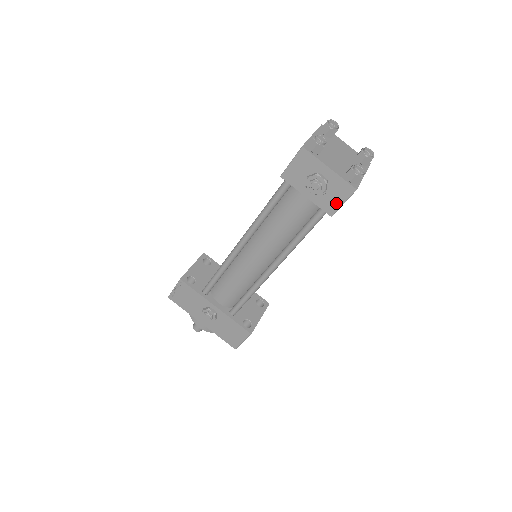
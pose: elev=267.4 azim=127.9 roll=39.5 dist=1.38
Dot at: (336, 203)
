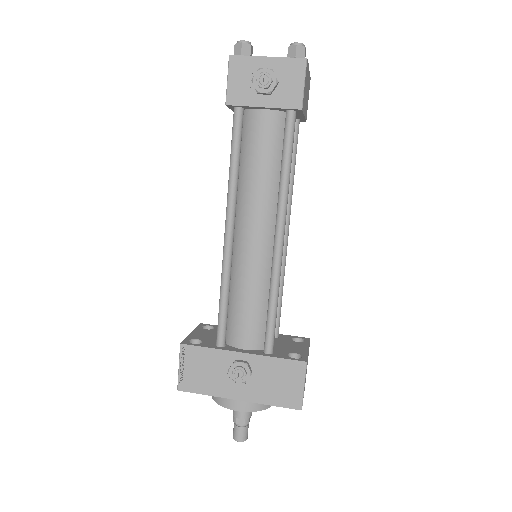
Dot at: (296, 90)
